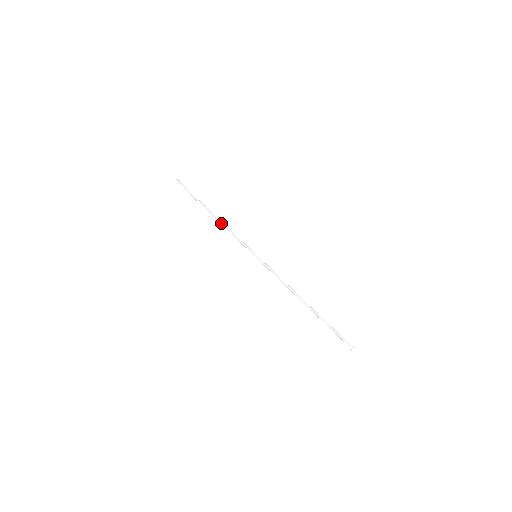
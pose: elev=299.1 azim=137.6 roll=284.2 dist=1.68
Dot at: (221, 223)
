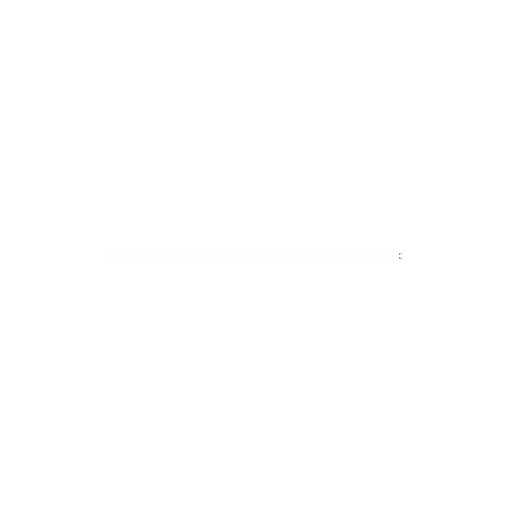
Dot at: (196, 256)
